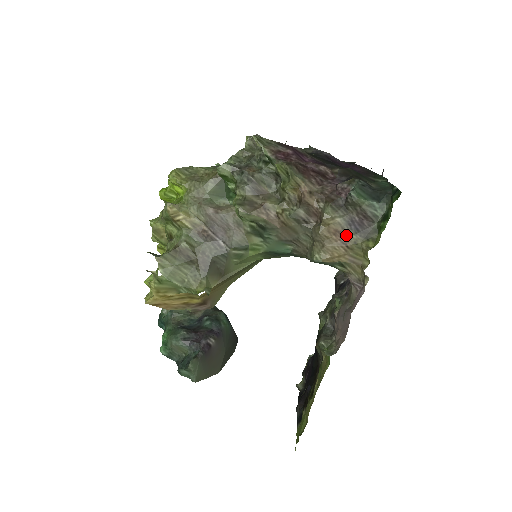
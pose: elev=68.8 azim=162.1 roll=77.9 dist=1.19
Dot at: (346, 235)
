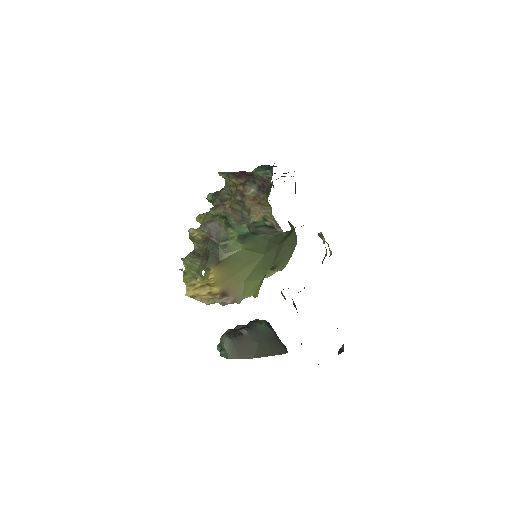
Dot at: (259, 197)
